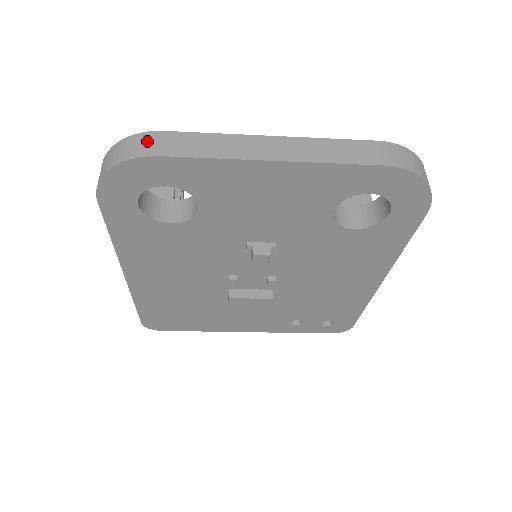
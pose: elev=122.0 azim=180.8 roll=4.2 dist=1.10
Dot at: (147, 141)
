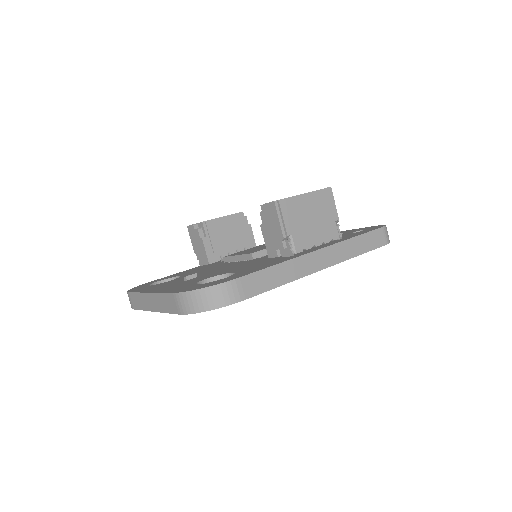
Dot at: (129, 299)
